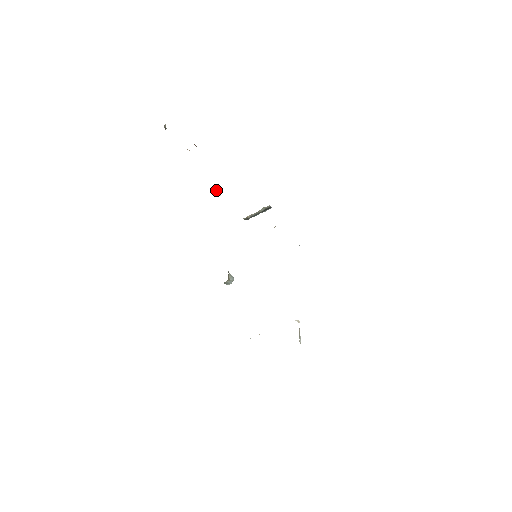
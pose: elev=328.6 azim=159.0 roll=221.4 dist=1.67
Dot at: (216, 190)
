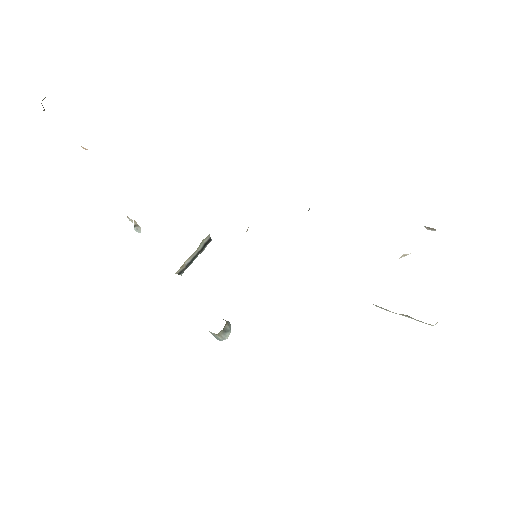
Dot at: occluded
